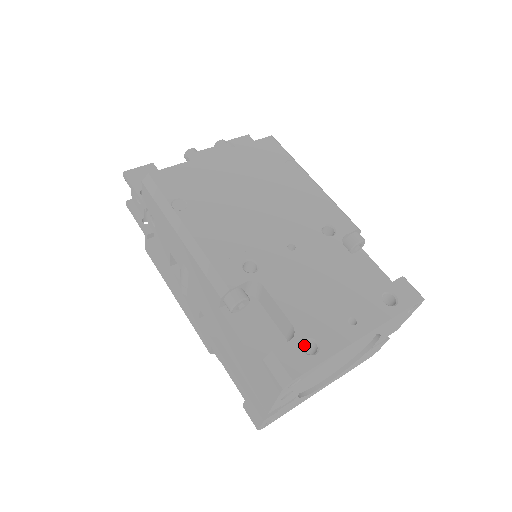
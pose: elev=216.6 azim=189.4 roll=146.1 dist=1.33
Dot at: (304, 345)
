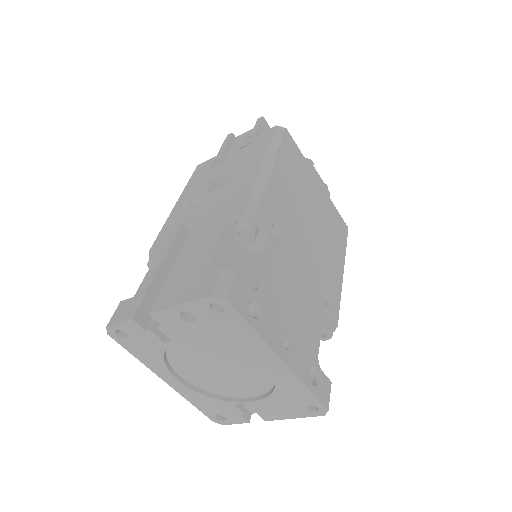
Dot at: occluded
